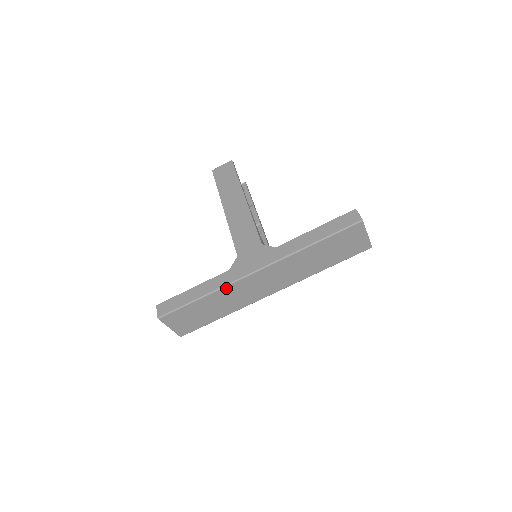
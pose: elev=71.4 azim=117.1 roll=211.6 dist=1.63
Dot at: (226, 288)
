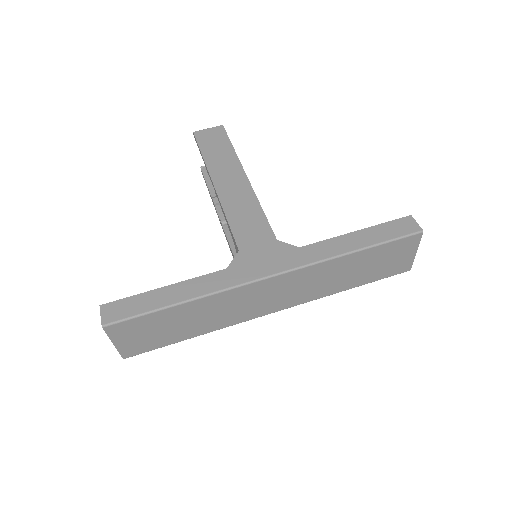
Dot at: (221, 294)
